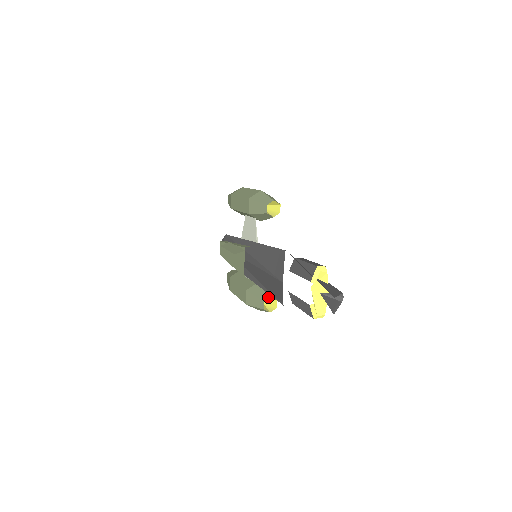
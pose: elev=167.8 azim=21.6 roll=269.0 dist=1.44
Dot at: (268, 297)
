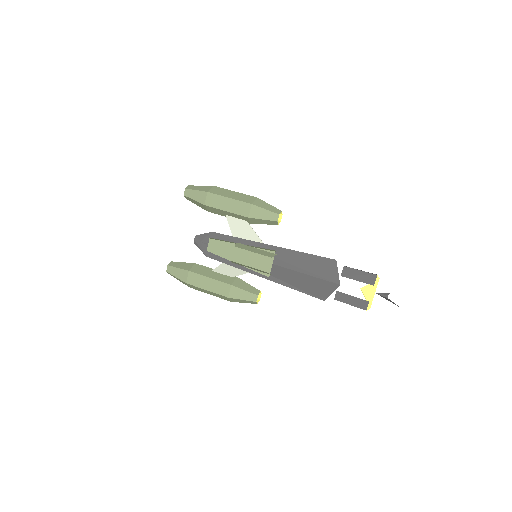
Dot at: (259, 291)
